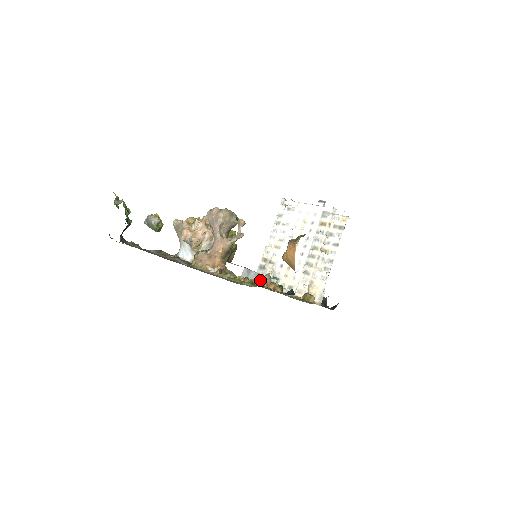
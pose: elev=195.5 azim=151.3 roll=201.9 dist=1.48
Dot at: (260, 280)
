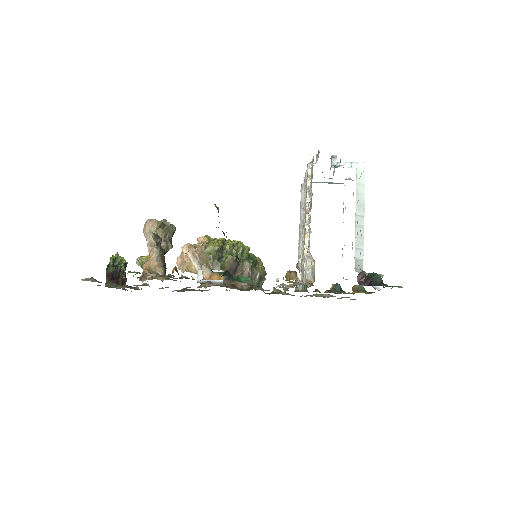
Dot at: occluded
